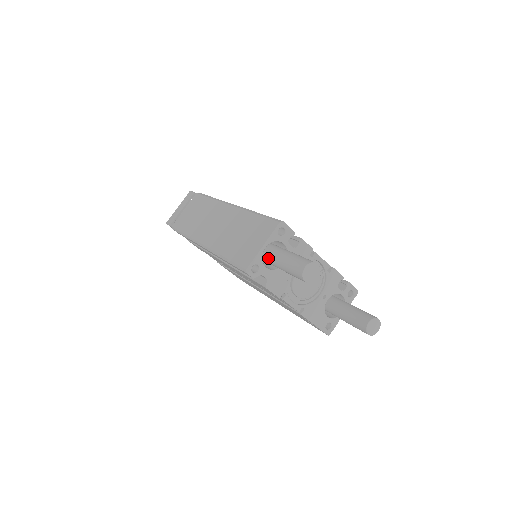
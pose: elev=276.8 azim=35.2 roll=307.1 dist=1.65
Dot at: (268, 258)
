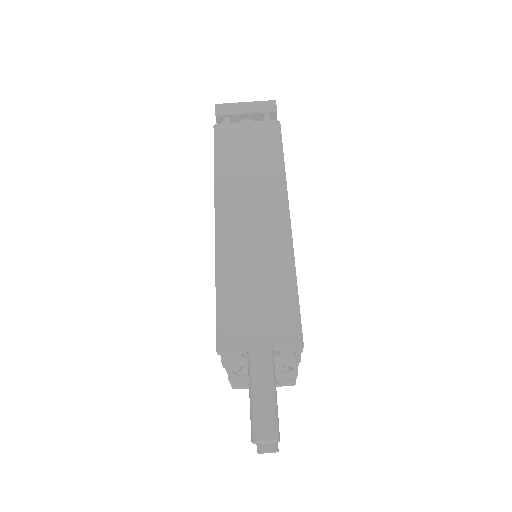
Dot at: (251, 356)
